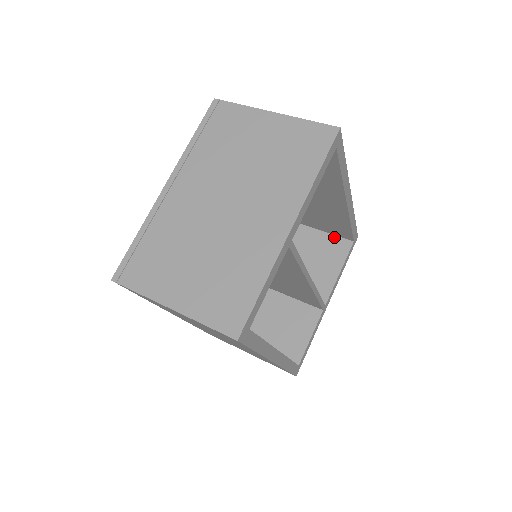
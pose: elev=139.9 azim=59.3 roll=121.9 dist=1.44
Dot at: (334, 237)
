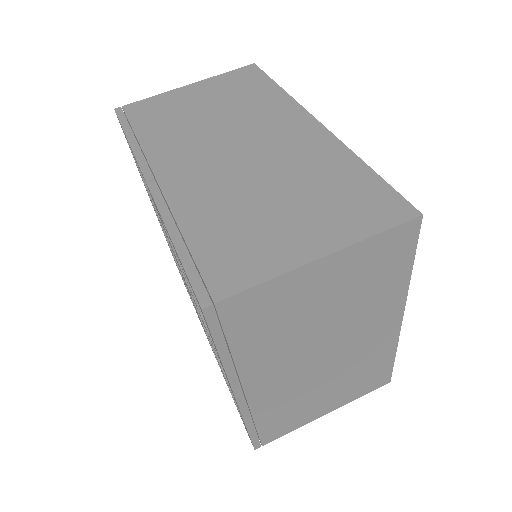
Dot at: occluded
